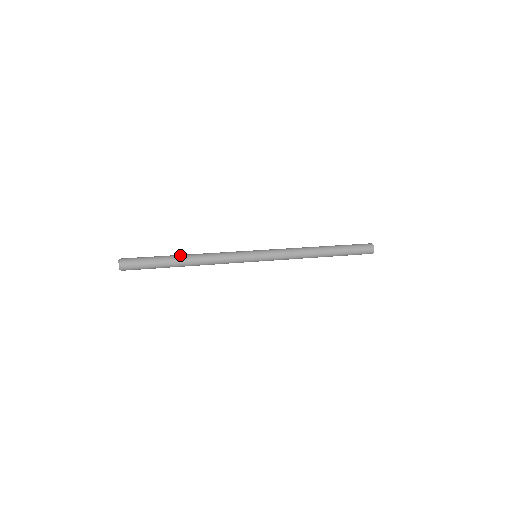
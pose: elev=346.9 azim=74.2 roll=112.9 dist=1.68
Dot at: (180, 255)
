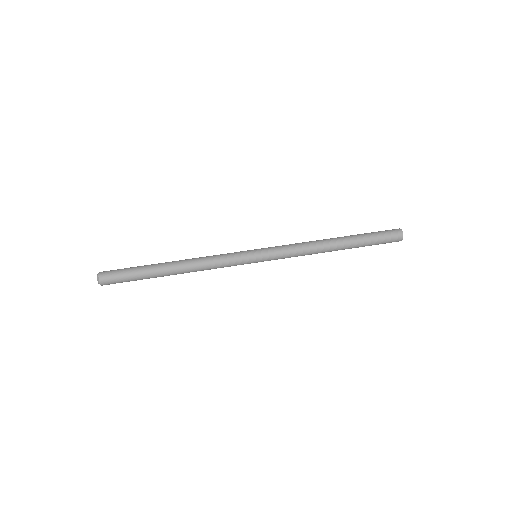
Dot at: (166, 262)
